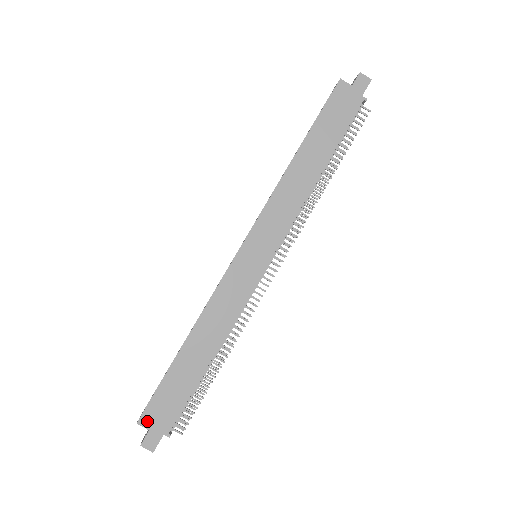
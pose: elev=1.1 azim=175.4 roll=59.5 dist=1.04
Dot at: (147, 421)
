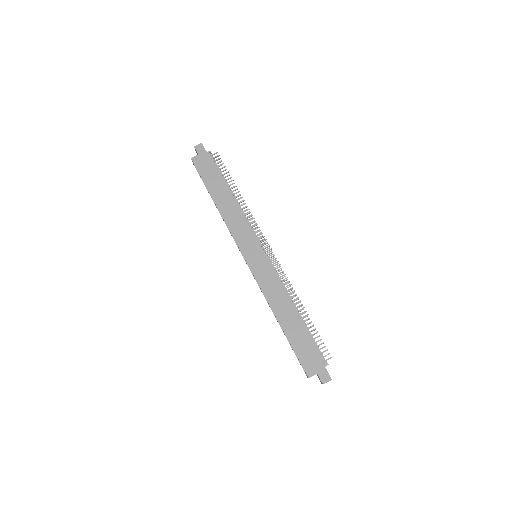
Dot at: (311, 371)
